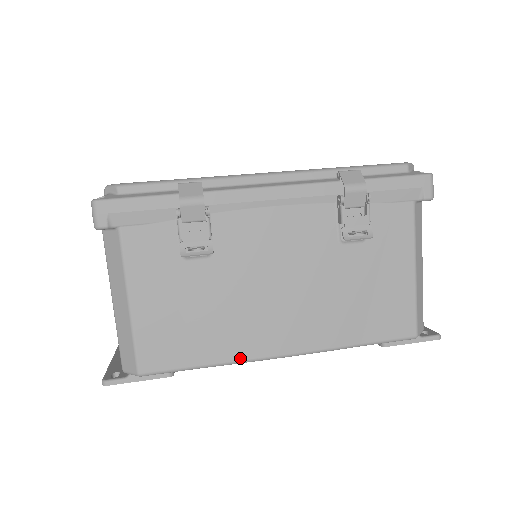
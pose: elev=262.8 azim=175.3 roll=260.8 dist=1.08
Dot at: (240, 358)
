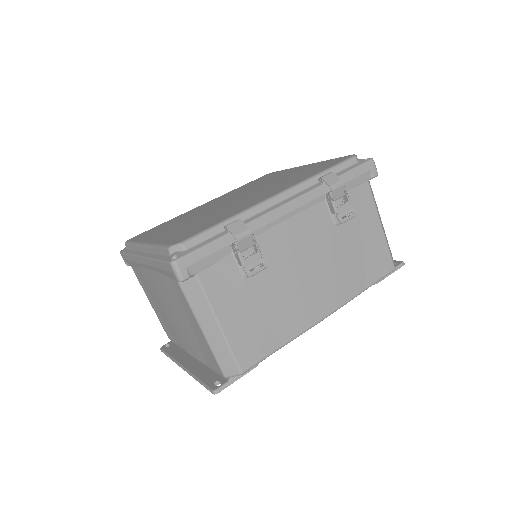
Dot at: (301, 331)
